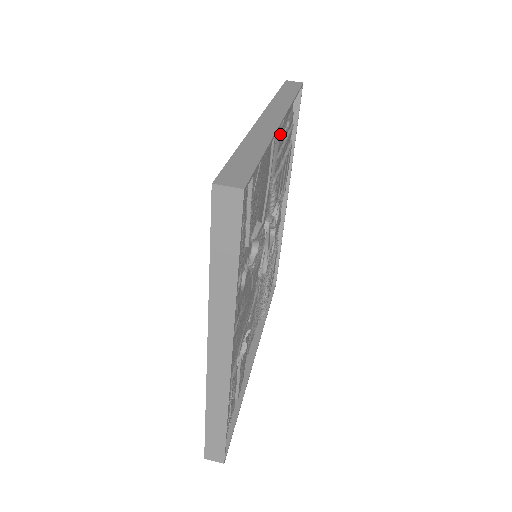
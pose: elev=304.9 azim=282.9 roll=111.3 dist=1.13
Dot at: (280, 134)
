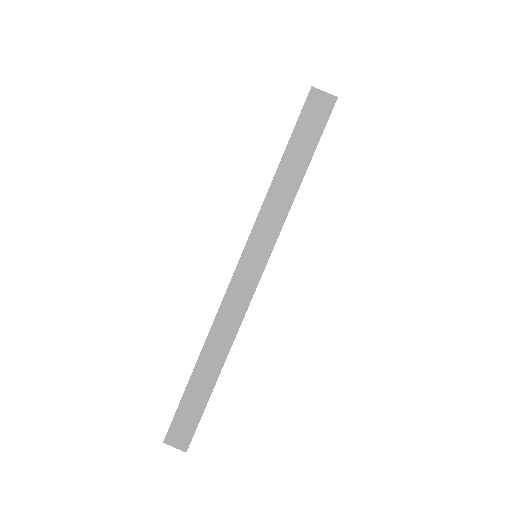
Dot at: occluded
